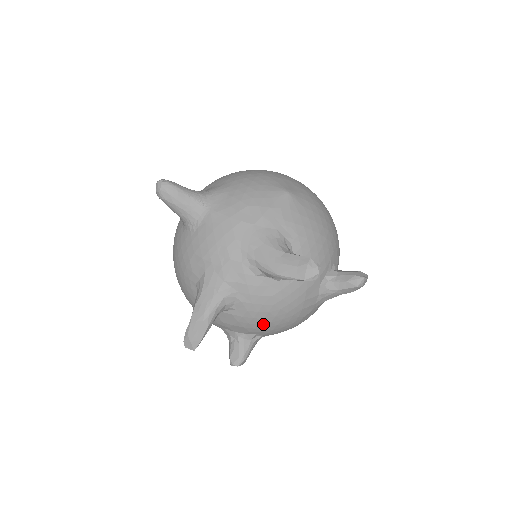
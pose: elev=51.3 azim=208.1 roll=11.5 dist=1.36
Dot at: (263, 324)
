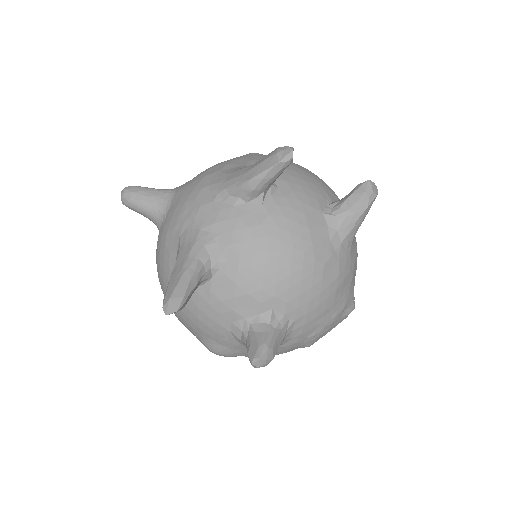
Dot at: (269, 276)
